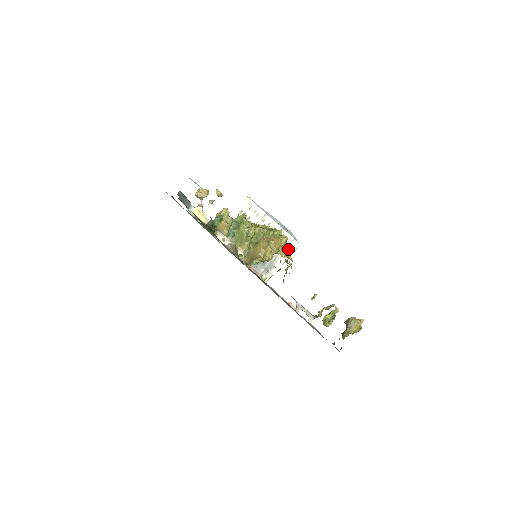
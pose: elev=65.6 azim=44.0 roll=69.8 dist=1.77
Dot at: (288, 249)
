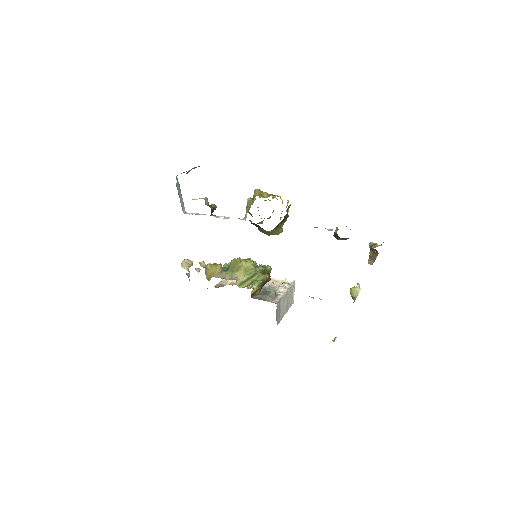
Dot at: (281, 199)
